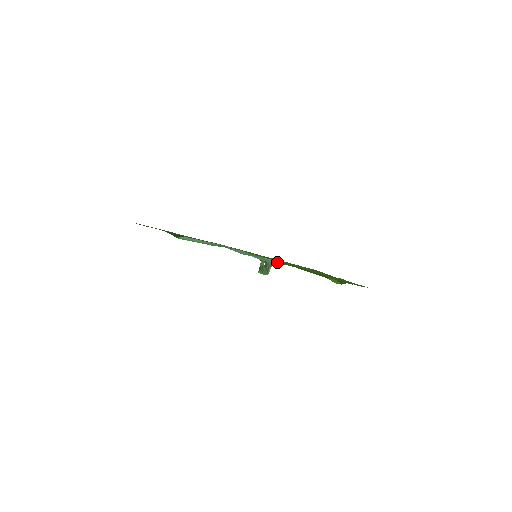
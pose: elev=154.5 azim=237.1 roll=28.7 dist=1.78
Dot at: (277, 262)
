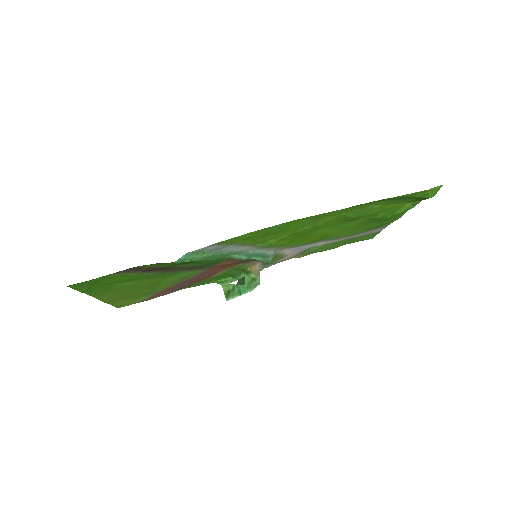
Dot at: (274, 256)
